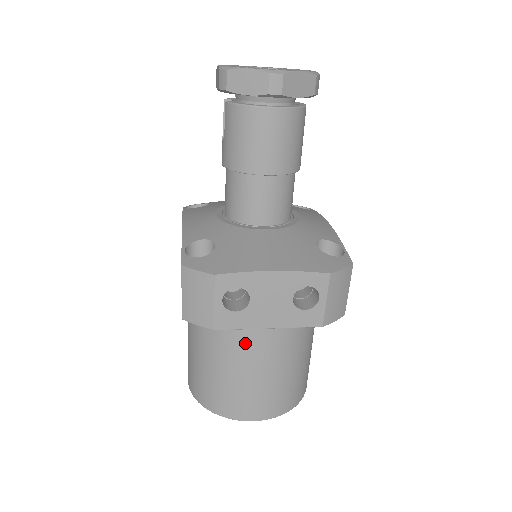
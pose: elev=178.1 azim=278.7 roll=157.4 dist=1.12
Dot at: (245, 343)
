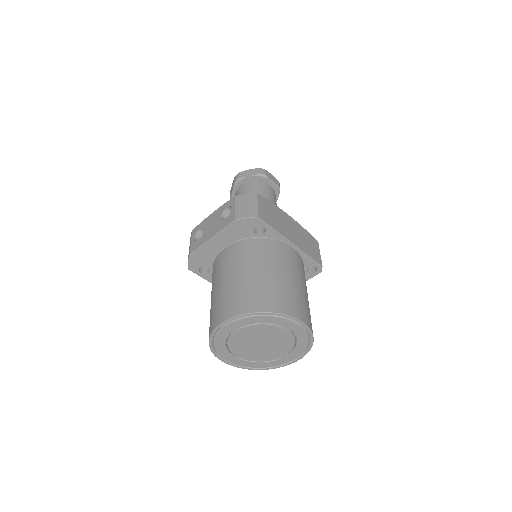
Dot at: (218, 271)
